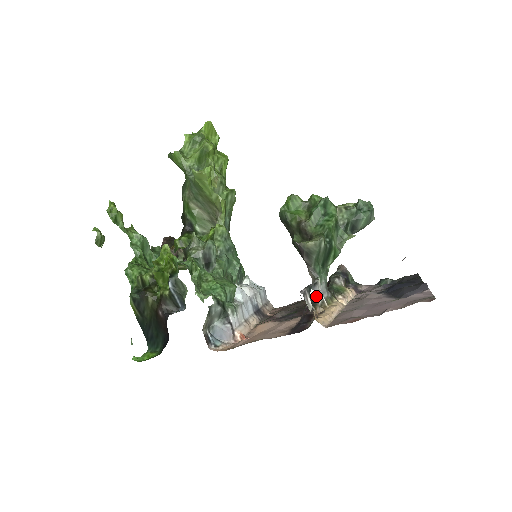
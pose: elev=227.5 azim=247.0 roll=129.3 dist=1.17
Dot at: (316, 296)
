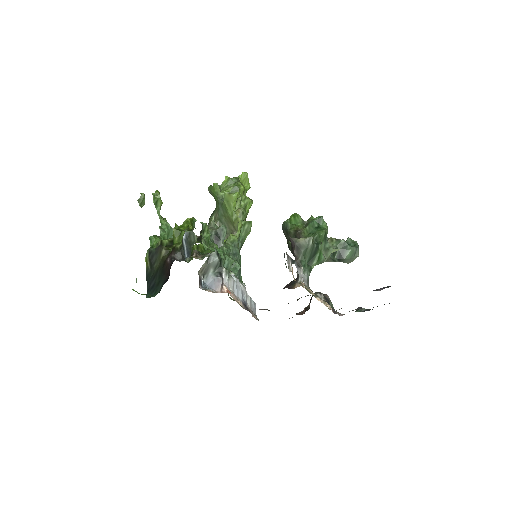
Dot at: (297, 277)
